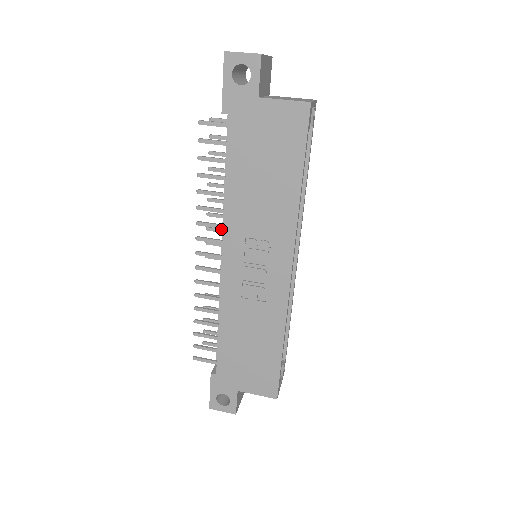
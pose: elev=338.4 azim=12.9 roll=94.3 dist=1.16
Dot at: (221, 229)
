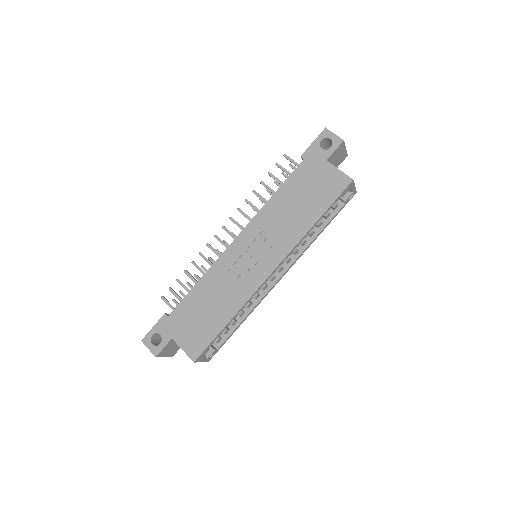
Dot at: occluded
